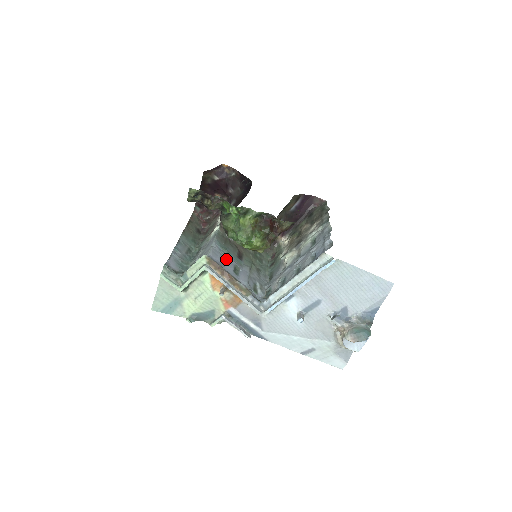
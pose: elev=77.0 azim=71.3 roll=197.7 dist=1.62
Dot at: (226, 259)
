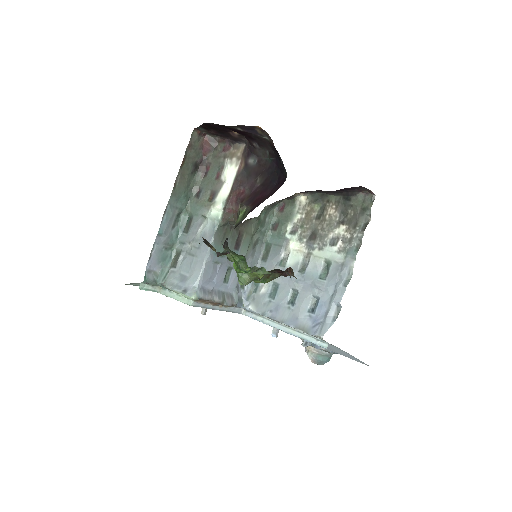
Dot at: (219, 269)
